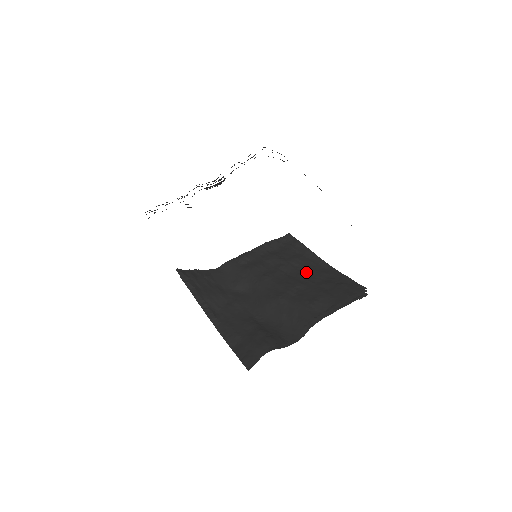
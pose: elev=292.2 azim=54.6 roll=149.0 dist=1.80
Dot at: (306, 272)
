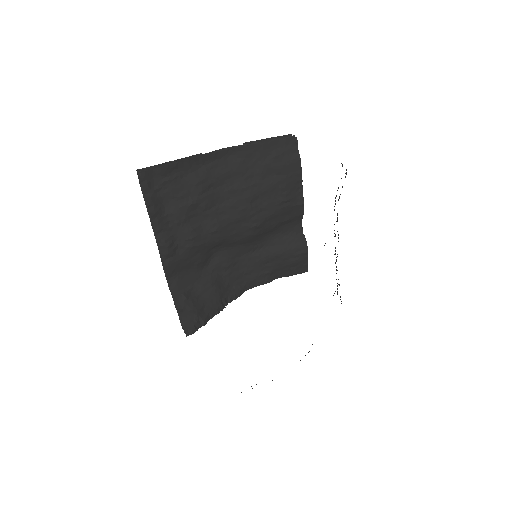
Dot at: (227, 182)
